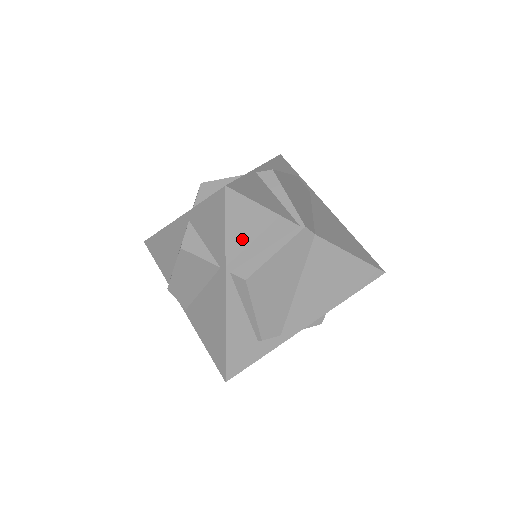
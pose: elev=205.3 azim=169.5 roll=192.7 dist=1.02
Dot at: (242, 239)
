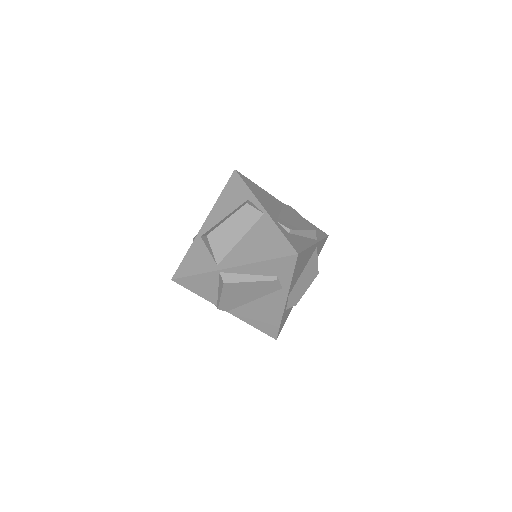
Dot at: occluded
